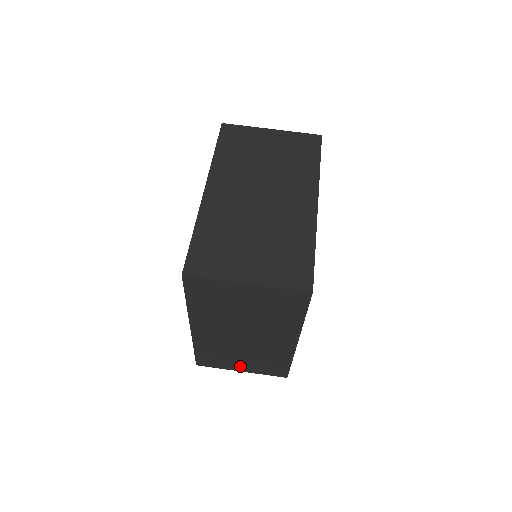
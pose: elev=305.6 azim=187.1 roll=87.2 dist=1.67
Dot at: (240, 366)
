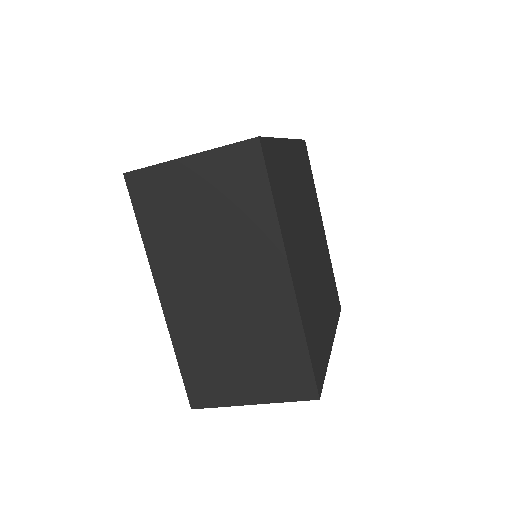
Dot at: occluded
